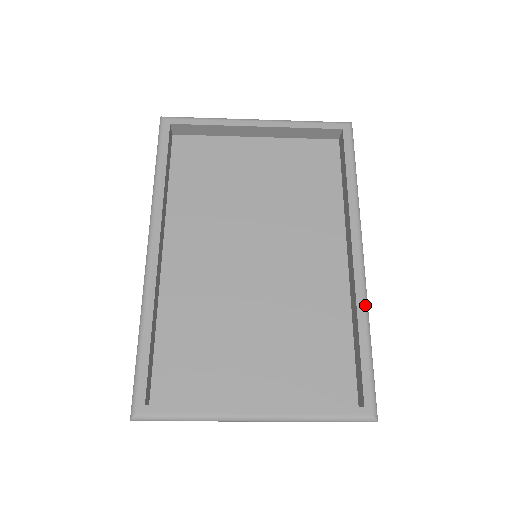
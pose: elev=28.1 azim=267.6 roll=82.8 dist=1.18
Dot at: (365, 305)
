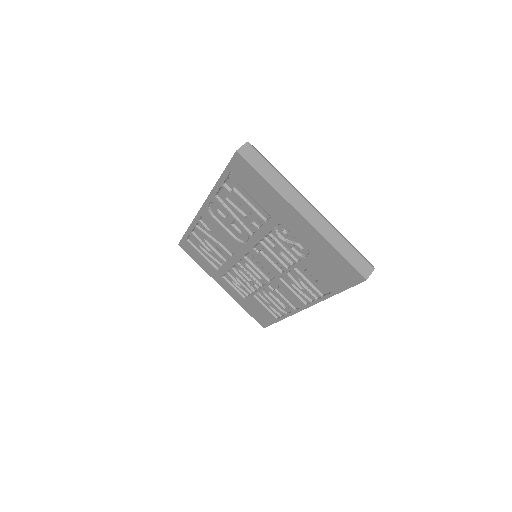
Dot at: occluded
